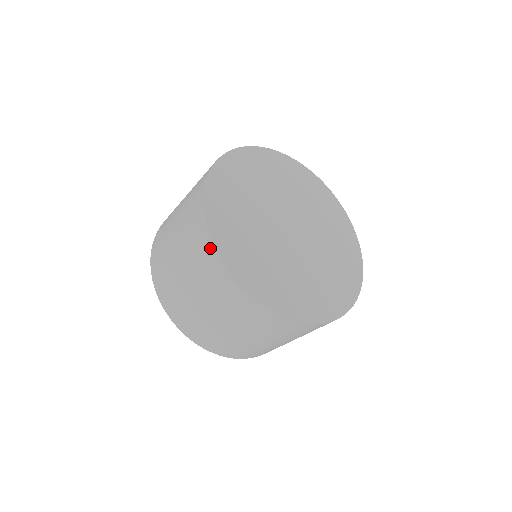
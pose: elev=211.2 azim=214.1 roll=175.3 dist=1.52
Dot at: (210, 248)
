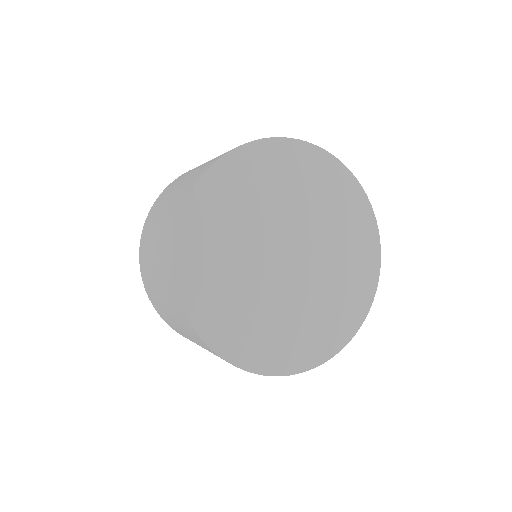
Dot at: (173, 281)
